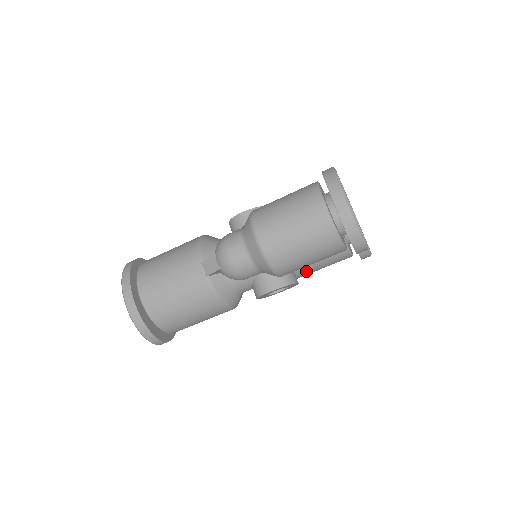
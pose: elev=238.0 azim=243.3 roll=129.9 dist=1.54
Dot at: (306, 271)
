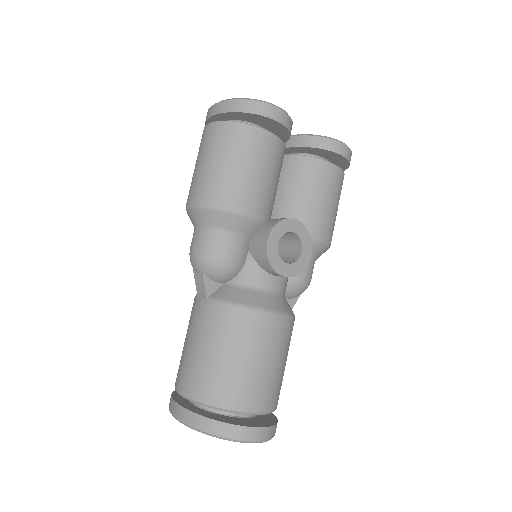
Dot at: (311, 218)
